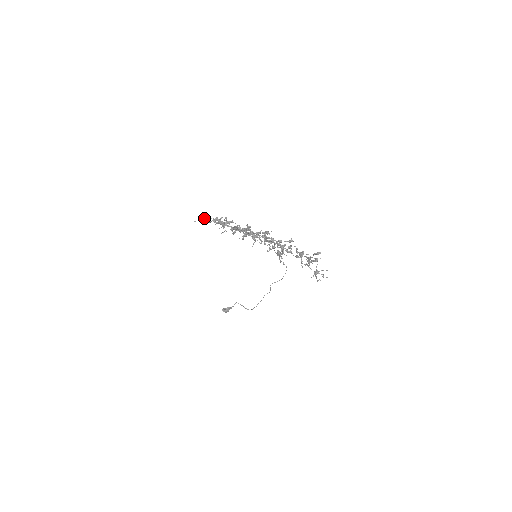
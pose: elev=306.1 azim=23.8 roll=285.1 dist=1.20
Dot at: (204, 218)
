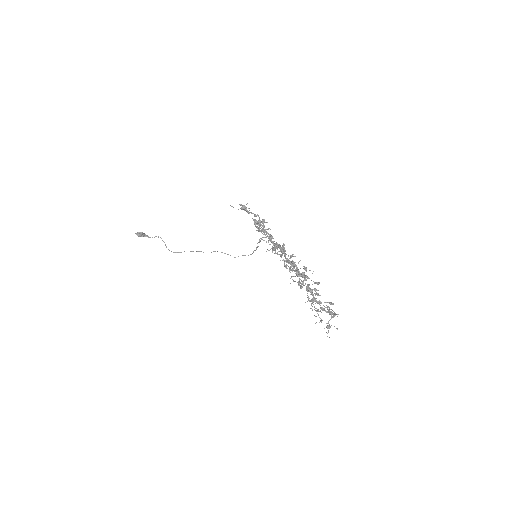
Dot at: (258, 225)
